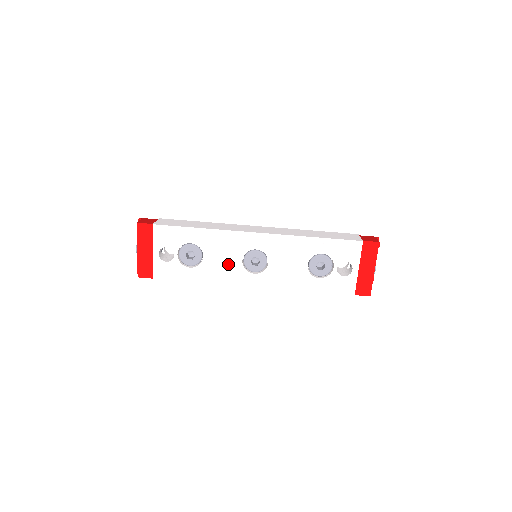
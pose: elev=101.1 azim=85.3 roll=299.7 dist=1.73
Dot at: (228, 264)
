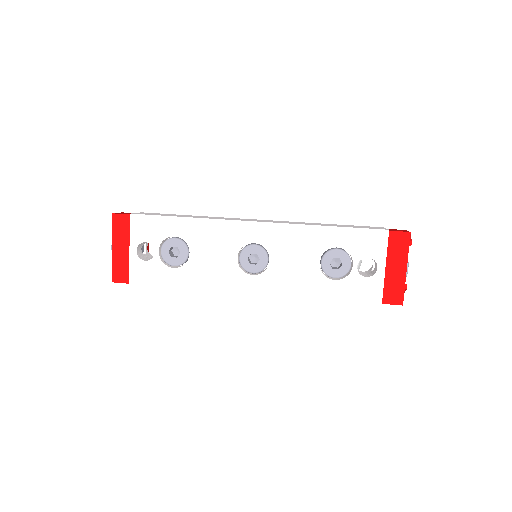
Dot at: (220, 263)
